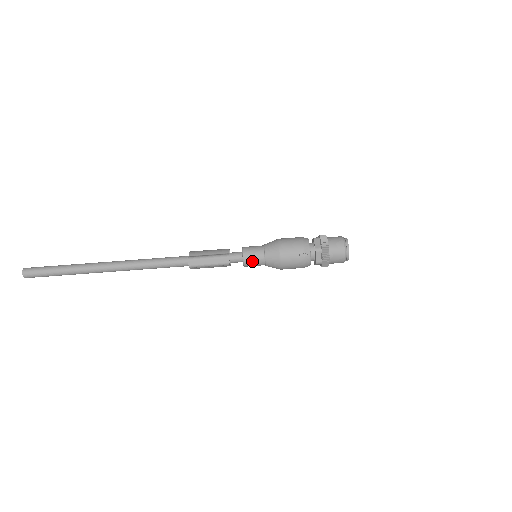
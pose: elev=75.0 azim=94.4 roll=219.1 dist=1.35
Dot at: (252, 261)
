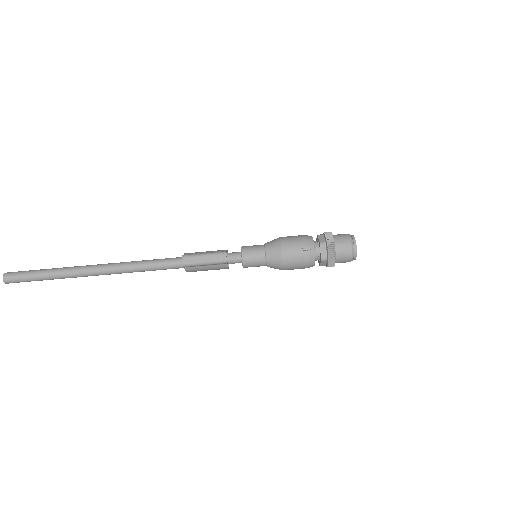
Dot at: (252, 259)
